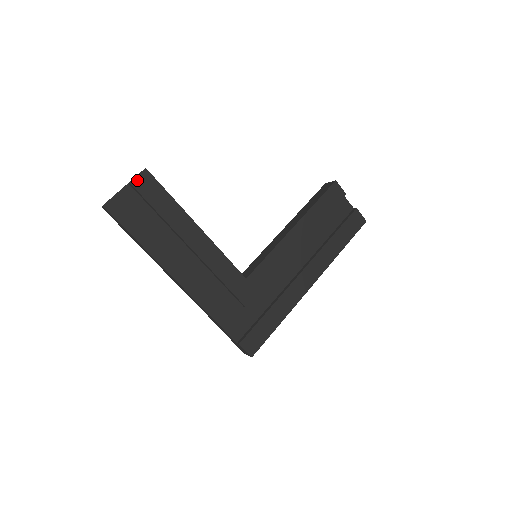
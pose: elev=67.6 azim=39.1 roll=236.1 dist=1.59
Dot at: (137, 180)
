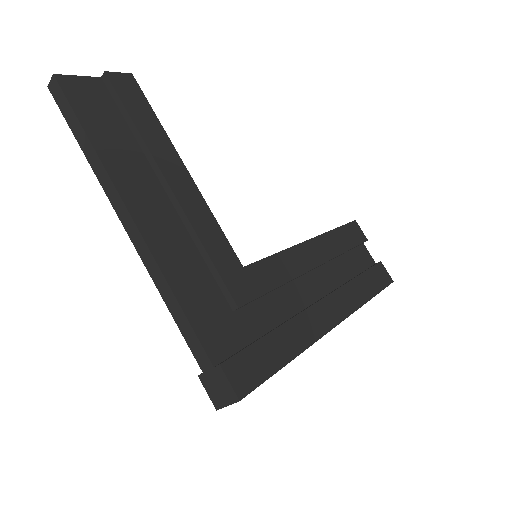
Dot at: (116, 76)
